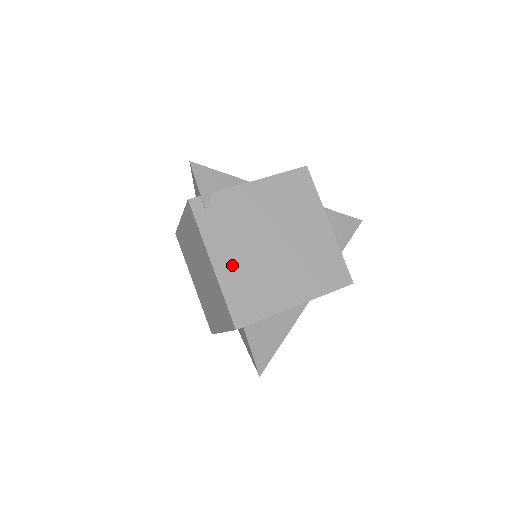
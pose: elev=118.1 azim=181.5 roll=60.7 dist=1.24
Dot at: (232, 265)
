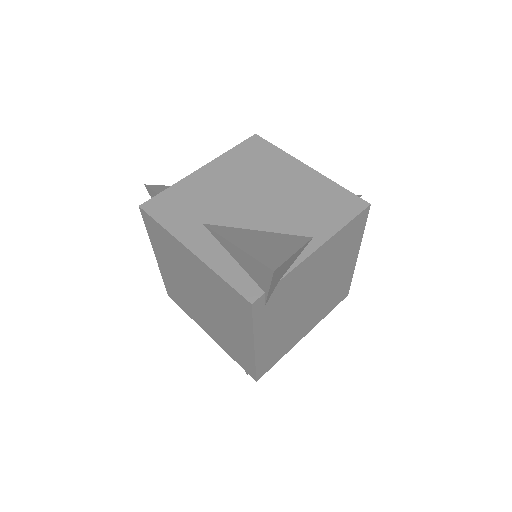
Dot at: (271, 339)
